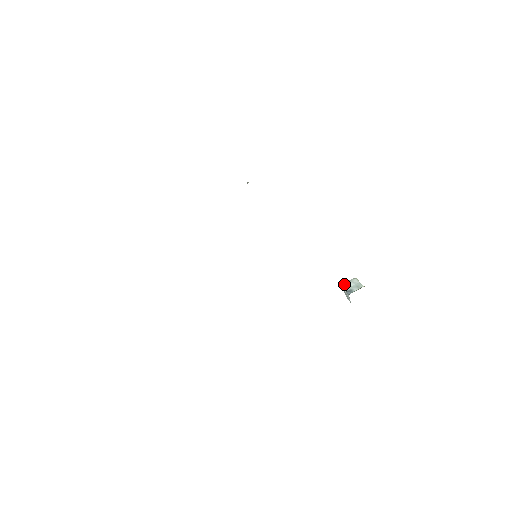
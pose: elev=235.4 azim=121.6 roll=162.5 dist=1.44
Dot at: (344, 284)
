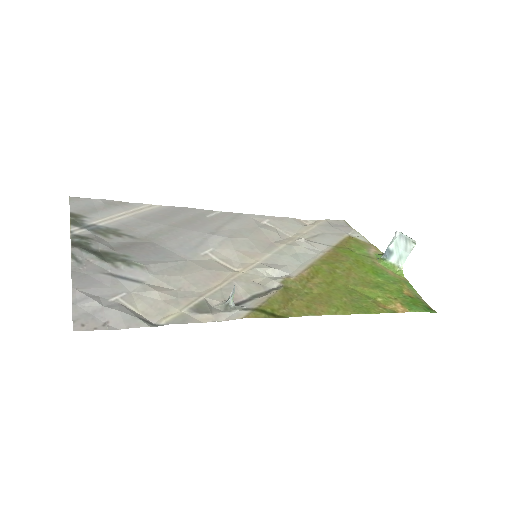
Dot at: (398, 236)
